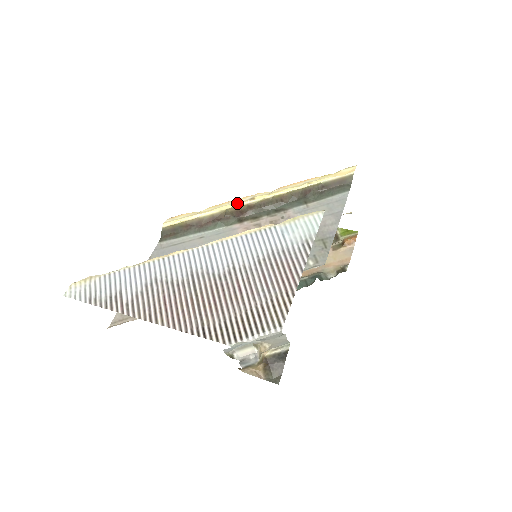
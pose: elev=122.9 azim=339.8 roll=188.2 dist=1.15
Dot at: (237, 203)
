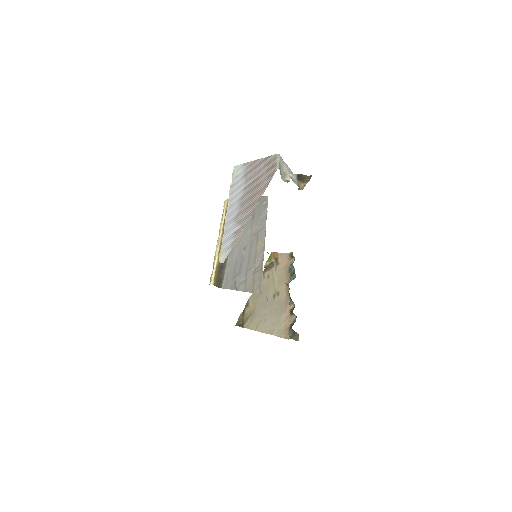
Dot at: (217, 247)
